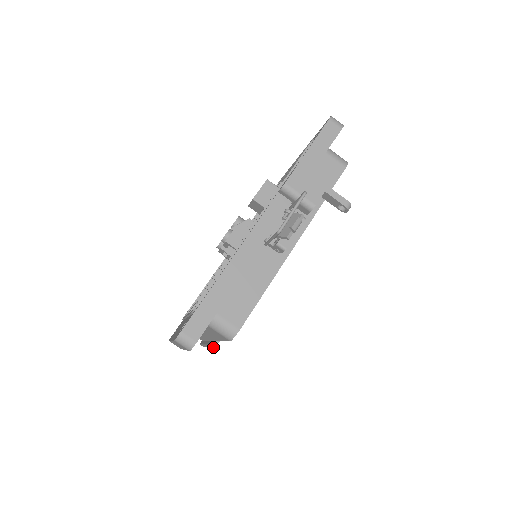
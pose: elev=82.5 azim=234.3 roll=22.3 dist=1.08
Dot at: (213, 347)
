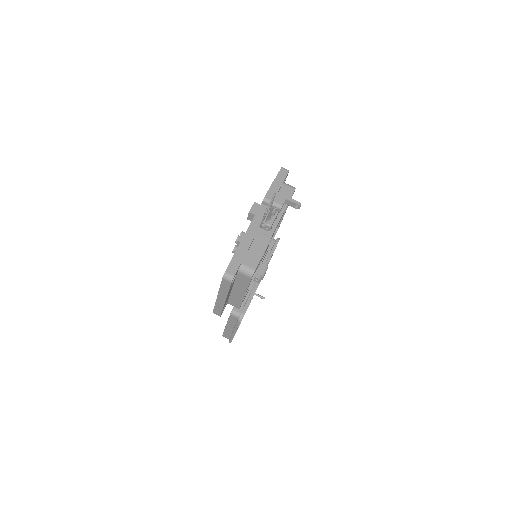
Dot at: (239, 322)
